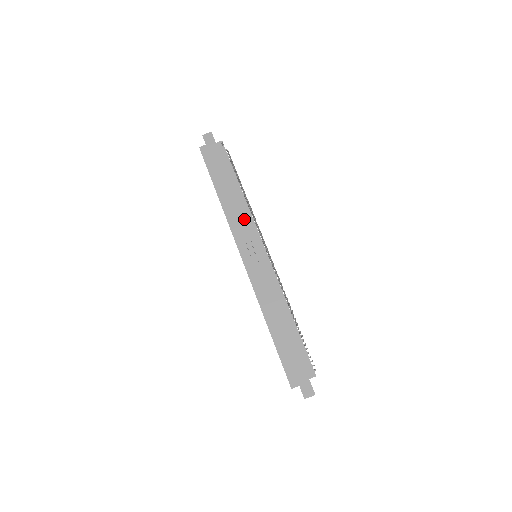
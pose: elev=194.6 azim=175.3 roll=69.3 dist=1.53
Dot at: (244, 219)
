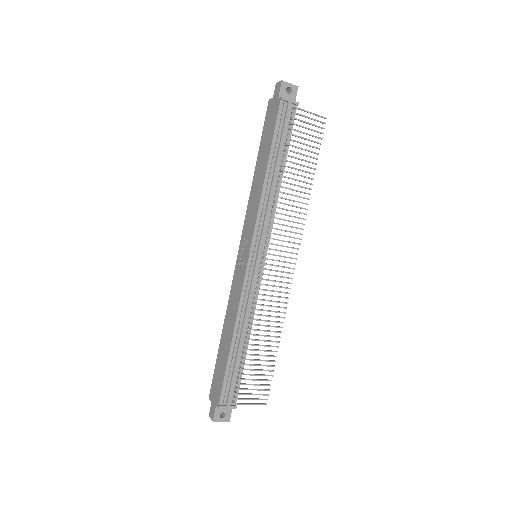
Dot at: (255, 210)
